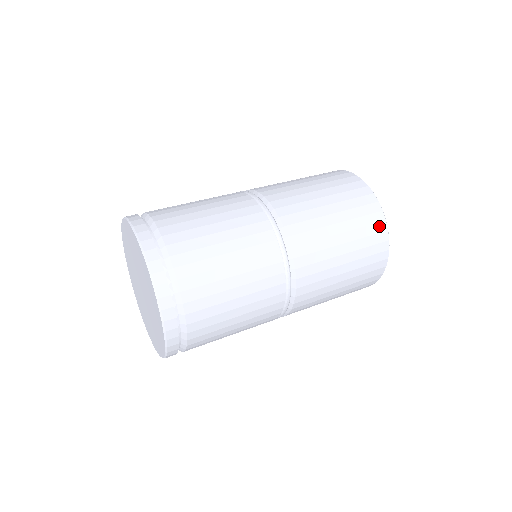
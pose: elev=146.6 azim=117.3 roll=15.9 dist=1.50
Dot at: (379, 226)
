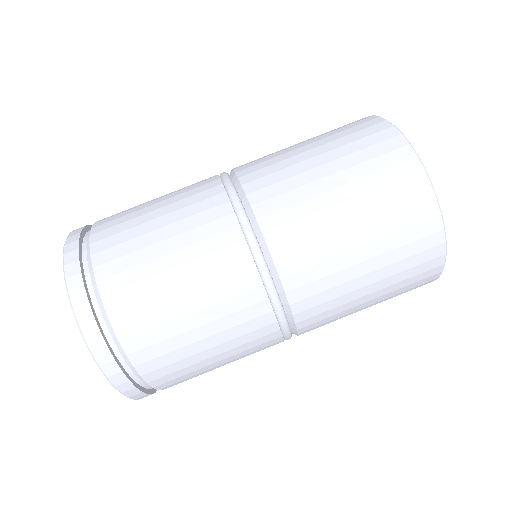
Dot at: occluded
